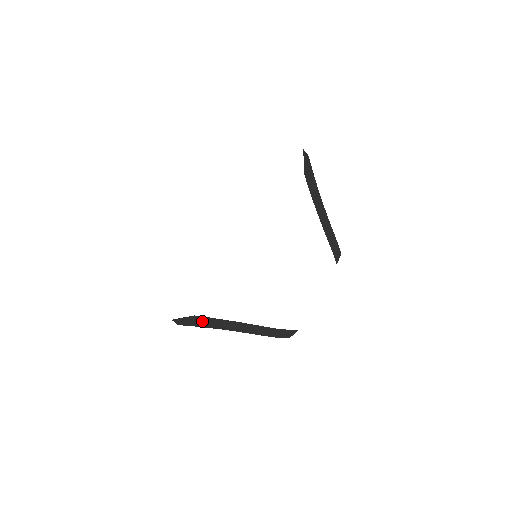
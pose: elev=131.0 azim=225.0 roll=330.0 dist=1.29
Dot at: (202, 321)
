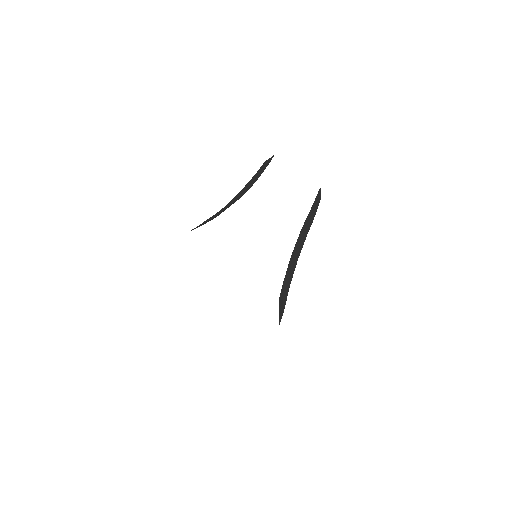
Dot at: occluded
